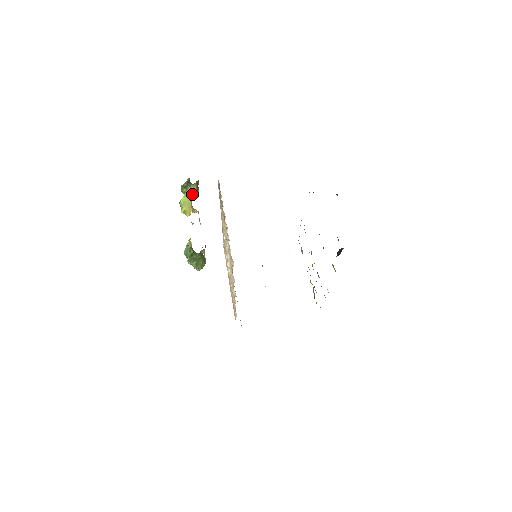
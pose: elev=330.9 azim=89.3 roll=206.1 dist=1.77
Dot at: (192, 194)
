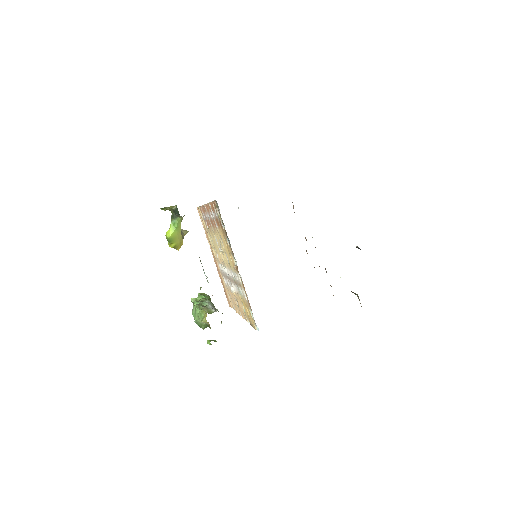
Dot at: (180, 221)
